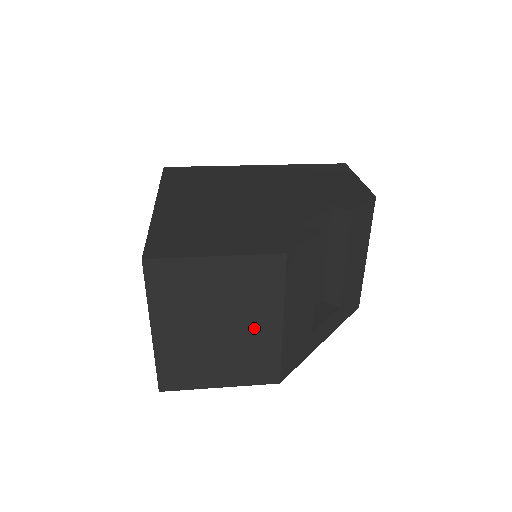
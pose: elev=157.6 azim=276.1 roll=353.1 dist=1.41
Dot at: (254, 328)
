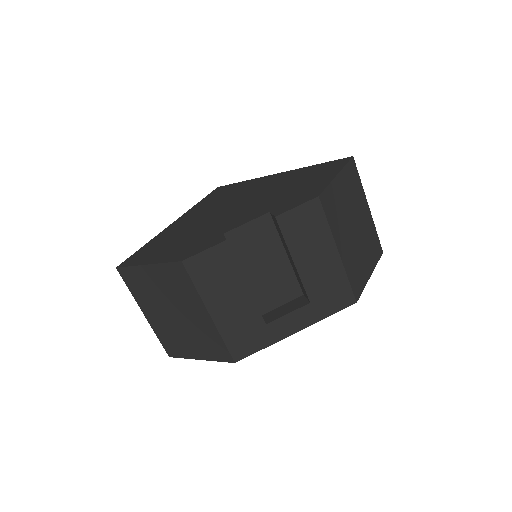
Dot at: (195, 317)
